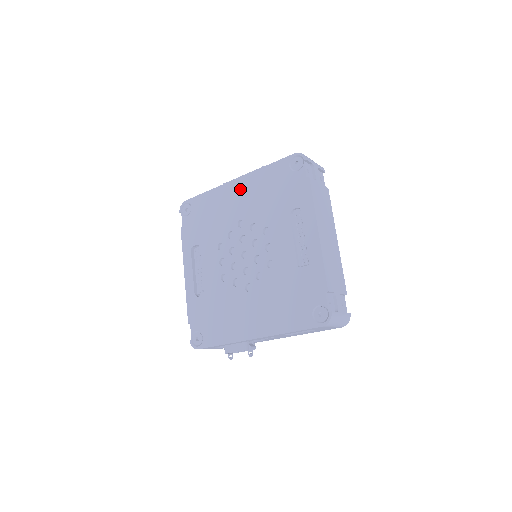
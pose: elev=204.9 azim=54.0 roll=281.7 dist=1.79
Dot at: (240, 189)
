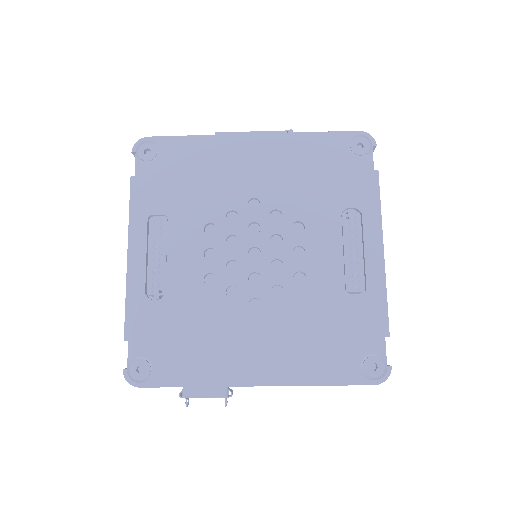
Dot at: (259, 151)
